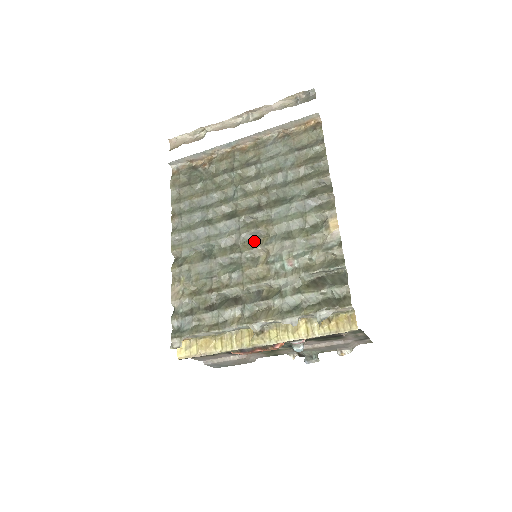
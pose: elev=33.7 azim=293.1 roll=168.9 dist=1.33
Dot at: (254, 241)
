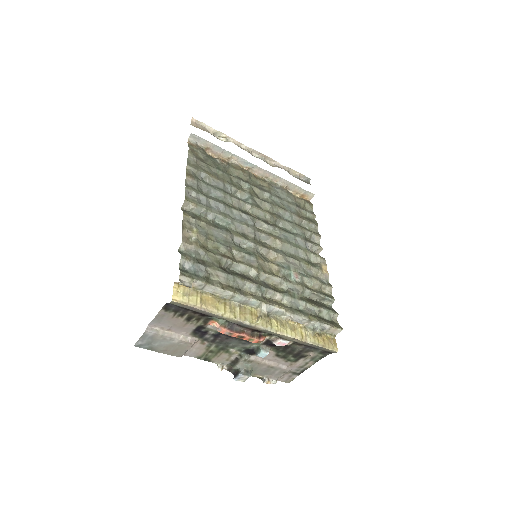
Dot at: (262, 243)
